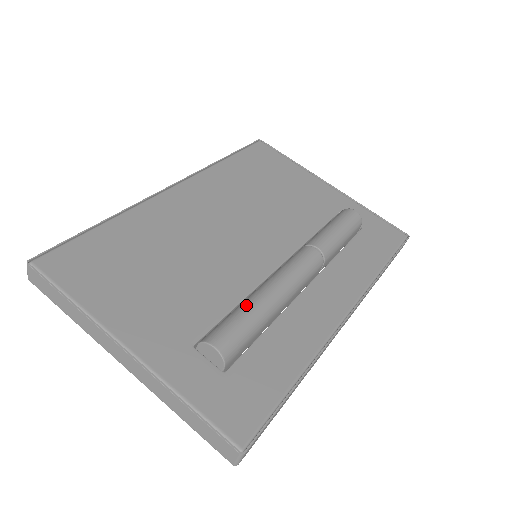
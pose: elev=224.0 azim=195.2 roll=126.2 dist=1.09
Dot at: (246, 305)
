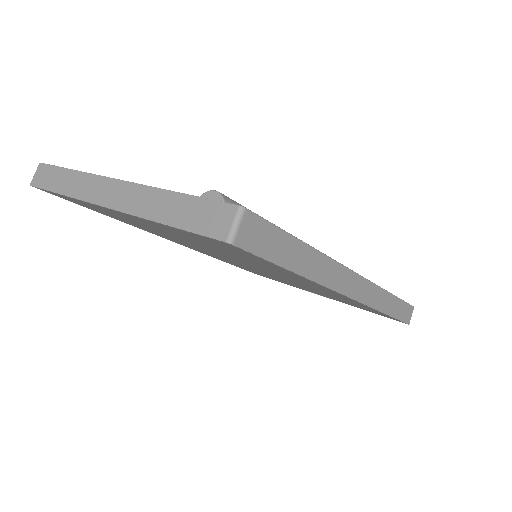
Dot at: occluded
